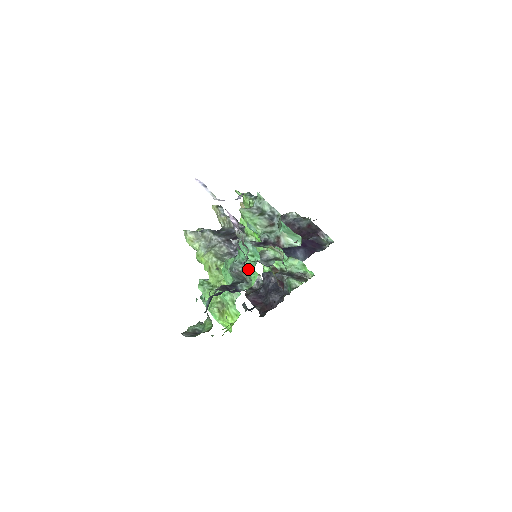
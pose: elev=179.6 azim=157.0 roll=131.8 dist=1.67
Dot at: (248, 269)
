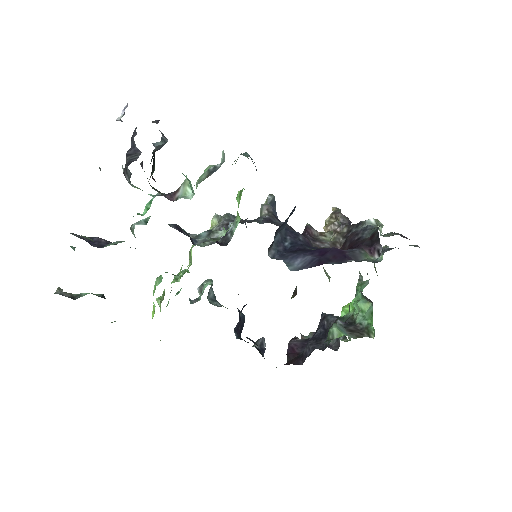
Dot at: occluded
